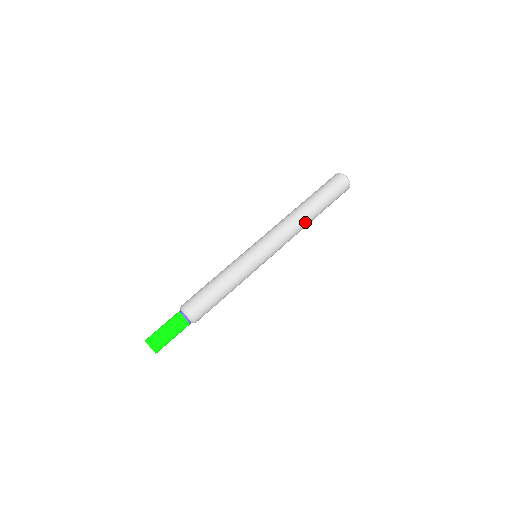
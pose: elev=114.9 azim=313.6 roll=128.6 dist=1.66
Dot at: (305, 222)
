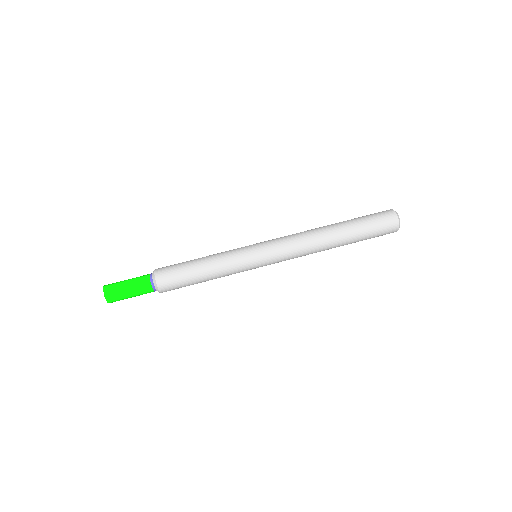
Dot at: occluded
